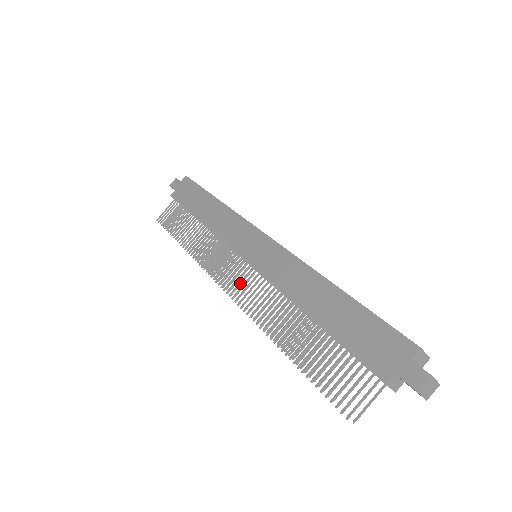
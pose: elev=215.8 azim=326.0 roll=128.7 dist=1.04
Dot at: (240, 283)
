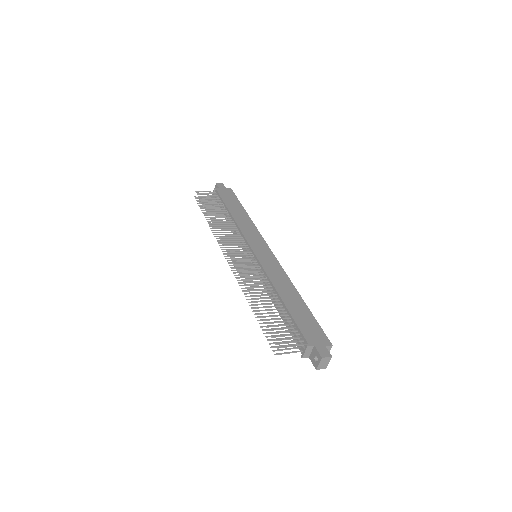
Dot at: (242, 259)
